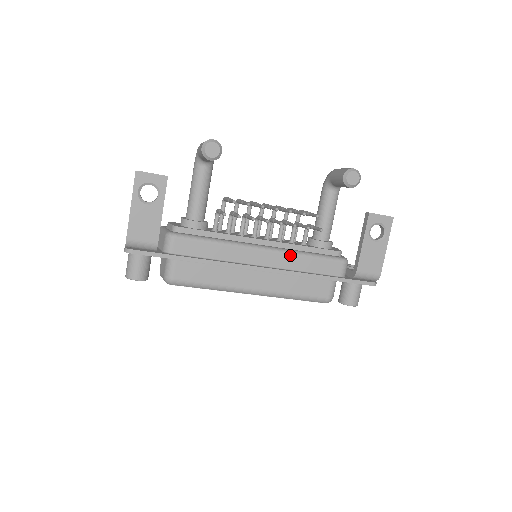
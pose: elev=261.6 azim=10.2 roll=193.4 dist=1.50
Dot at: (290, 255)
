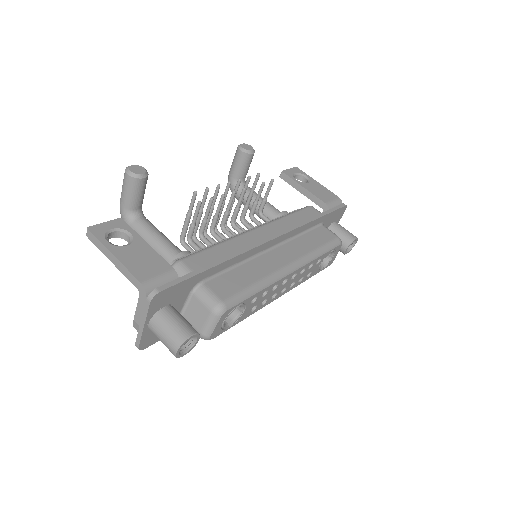
Dot at: (276, 221)
